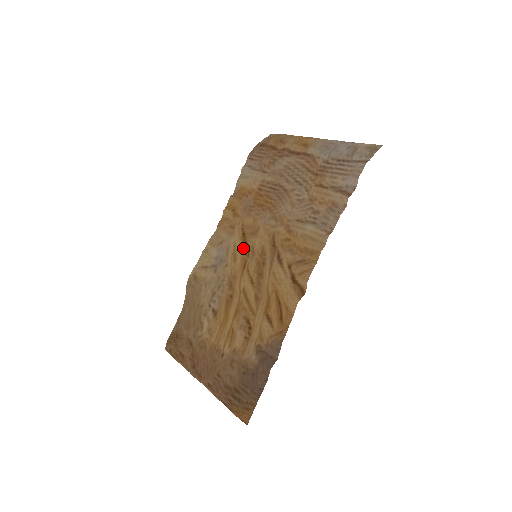
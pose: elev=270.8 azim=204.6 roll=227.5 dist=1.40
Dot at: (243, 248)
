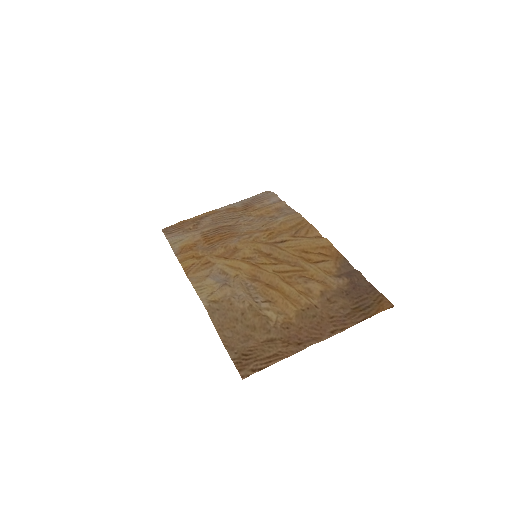
Dot at: (238, 260)
